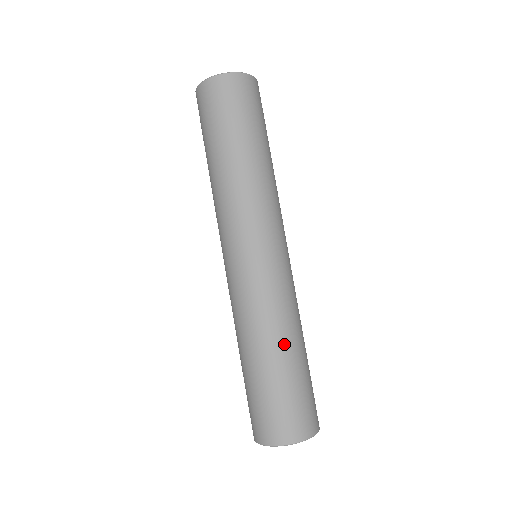
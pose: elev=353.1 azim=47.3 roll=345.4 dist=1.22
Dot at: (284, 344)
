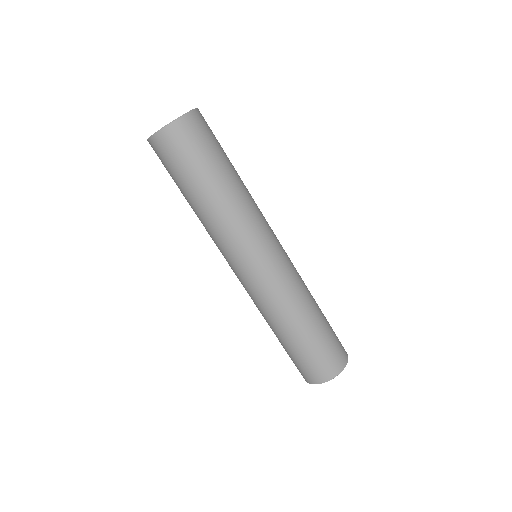
Dot at: (315, 302)
